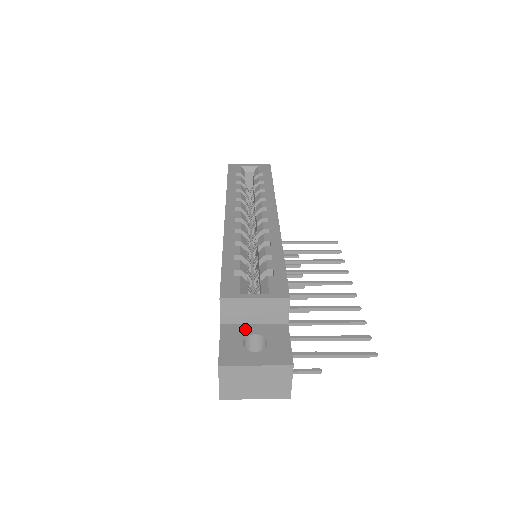
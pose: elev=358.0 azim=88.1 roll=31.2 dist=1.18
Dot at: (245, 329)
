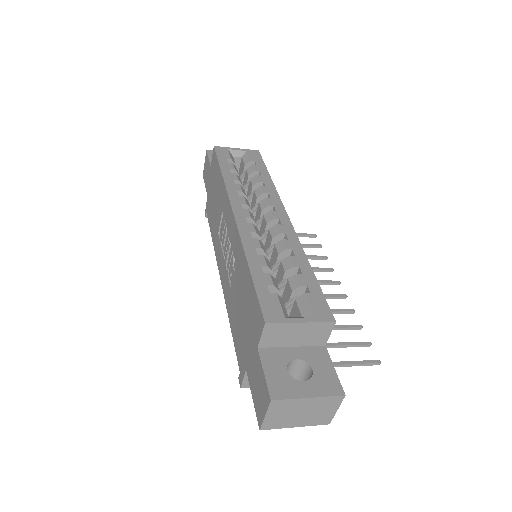
Dot at: (285, 353)
